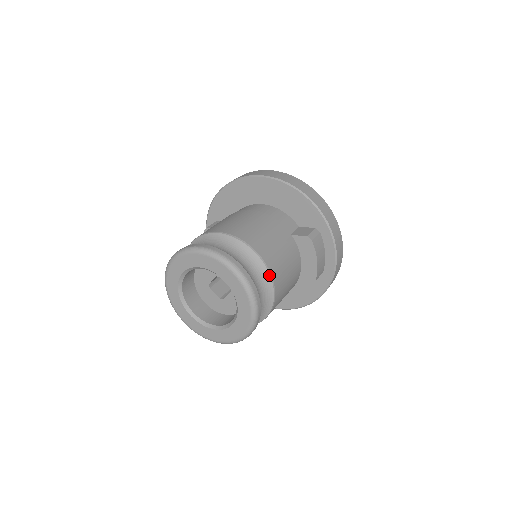
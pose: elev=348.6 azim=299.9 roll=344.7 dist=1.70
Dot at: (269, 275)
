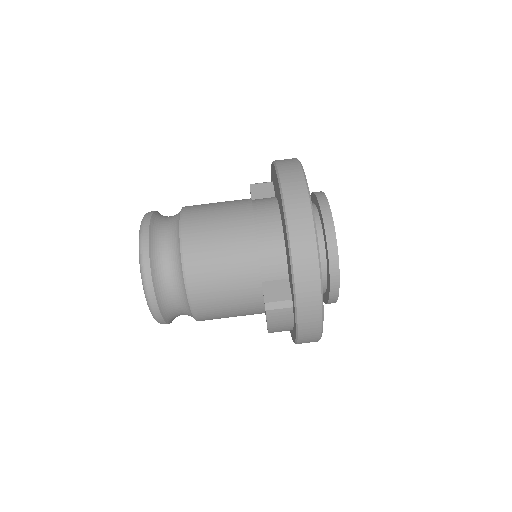
Dot at: (189, 305)
